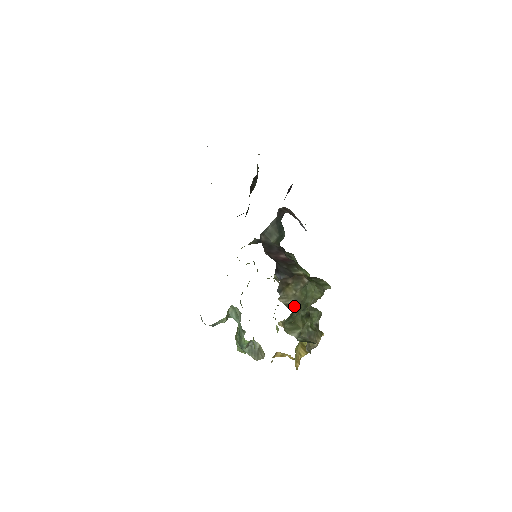
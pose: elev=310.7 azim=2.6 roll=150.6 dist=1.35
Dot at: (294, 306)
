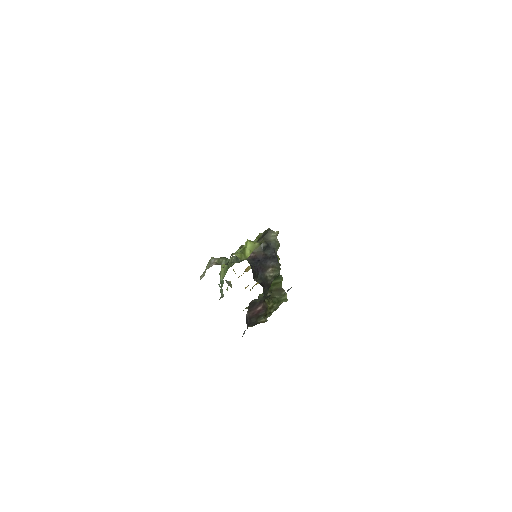
Dot at: occluded
